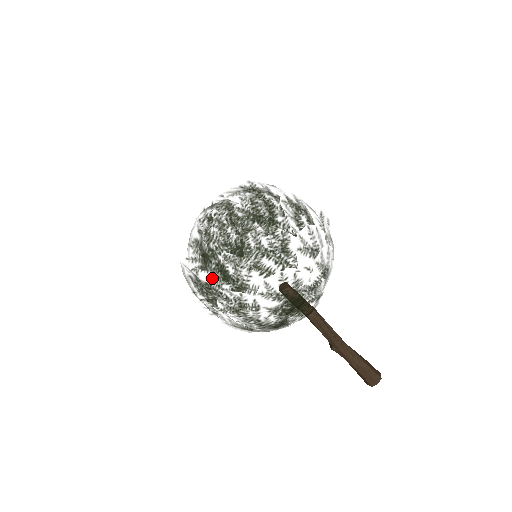
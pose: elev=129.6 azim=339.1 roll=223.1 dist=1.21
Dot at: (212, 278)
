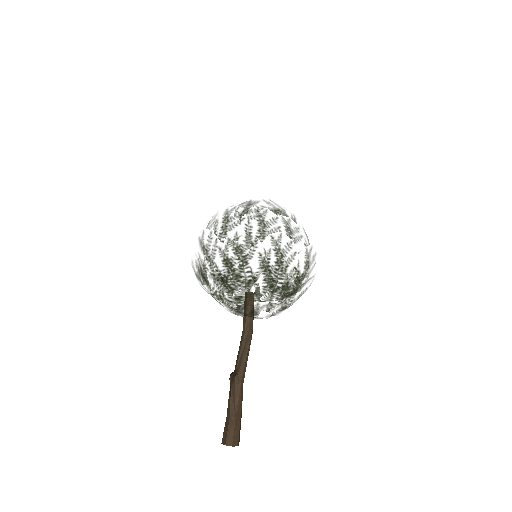
Dot at: (278, 220)
